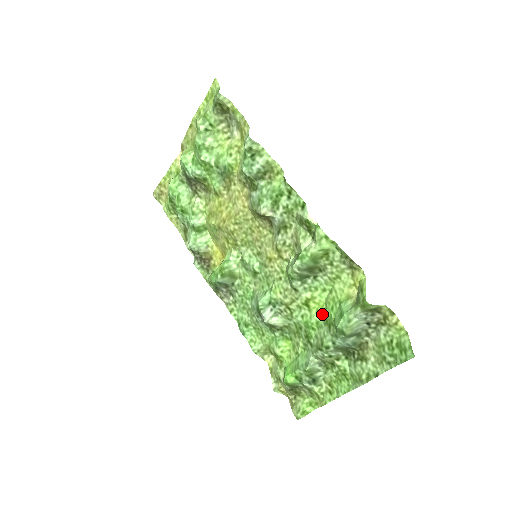
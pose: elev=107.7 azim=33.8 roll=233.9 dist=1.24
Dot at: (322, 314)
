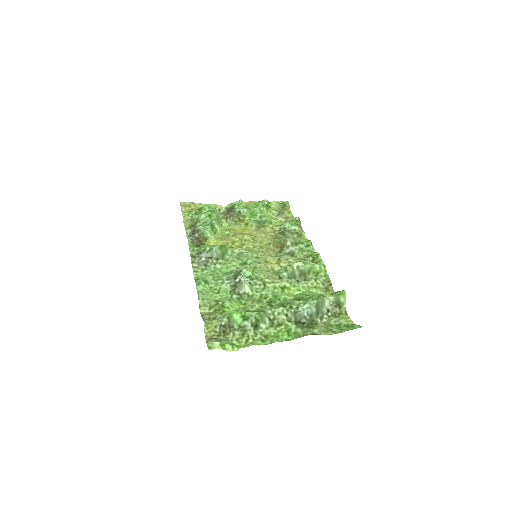
Dot at: (291, 297)
